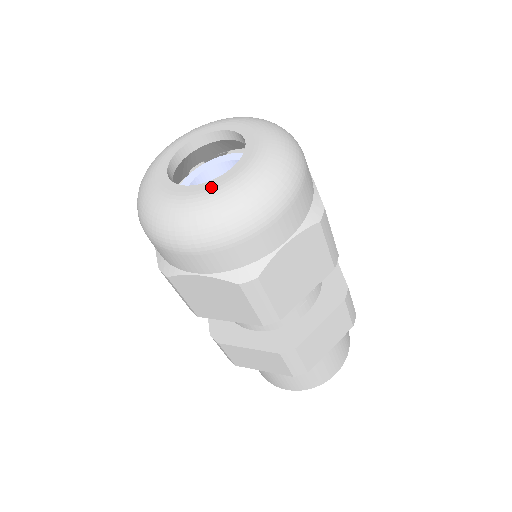
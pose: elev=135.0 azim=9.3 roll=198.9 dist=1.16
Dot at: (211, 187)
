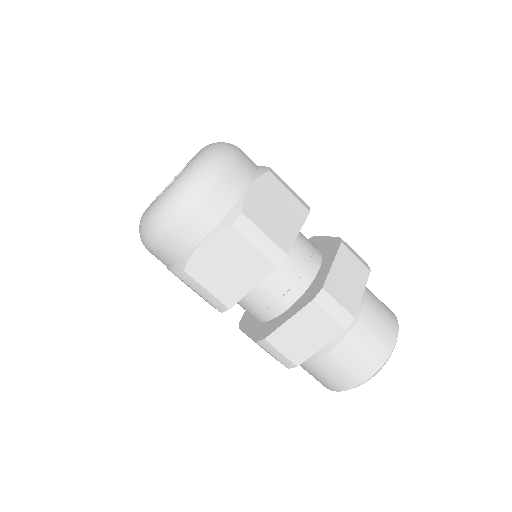
Dot at: (152, 204)
